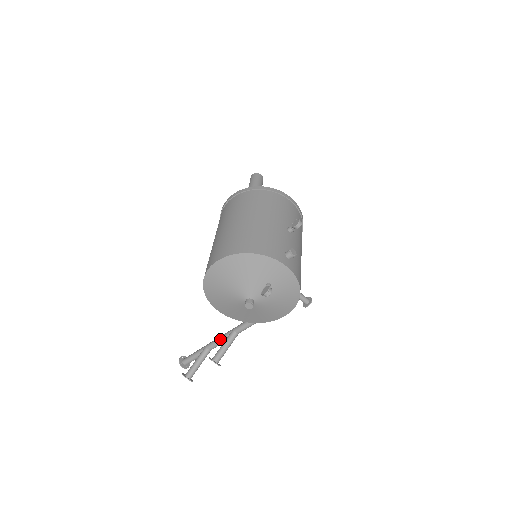
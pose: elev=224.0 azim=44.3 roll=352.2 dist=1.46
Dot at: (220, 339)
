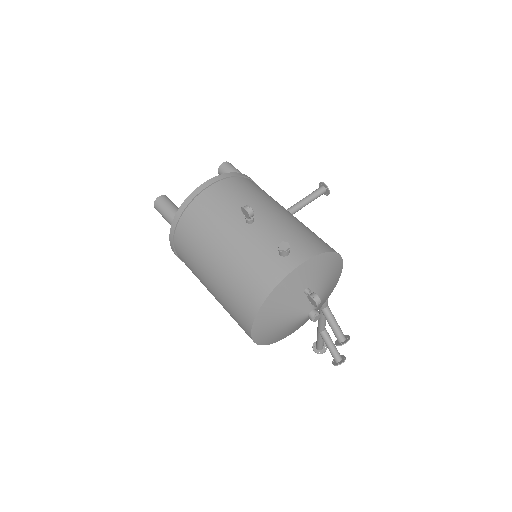
Dot at: (321, 321)
